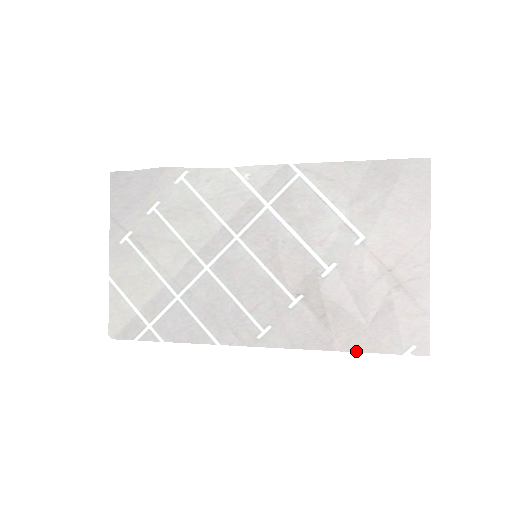
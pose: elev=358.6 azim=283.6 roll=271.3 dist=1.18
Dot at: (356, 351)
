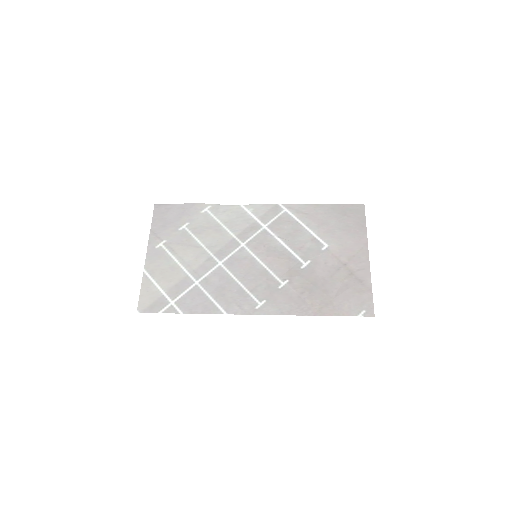
Dot at: (326, 315)
